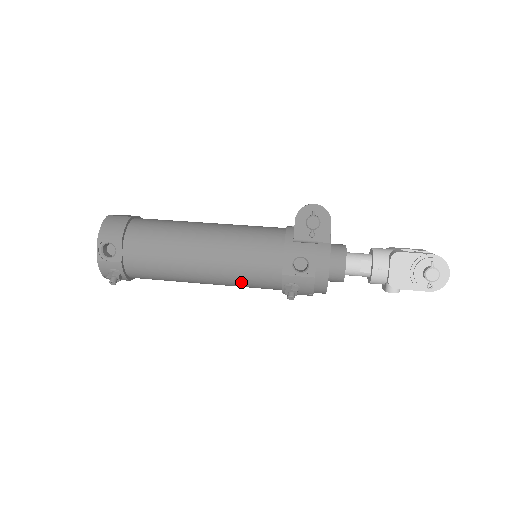
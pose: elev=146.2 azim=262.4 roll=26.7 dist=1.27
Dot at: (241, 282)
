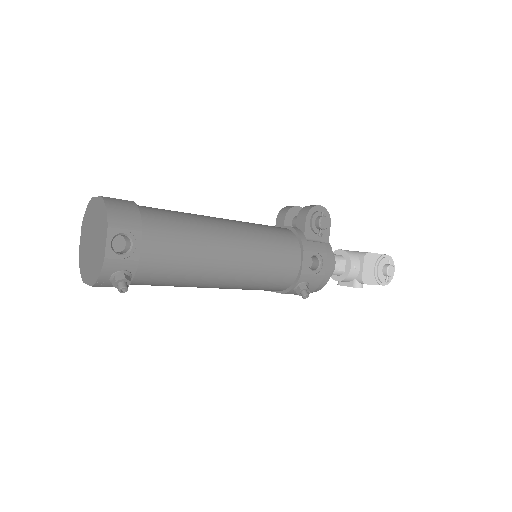
Dot at: (257, 283)
